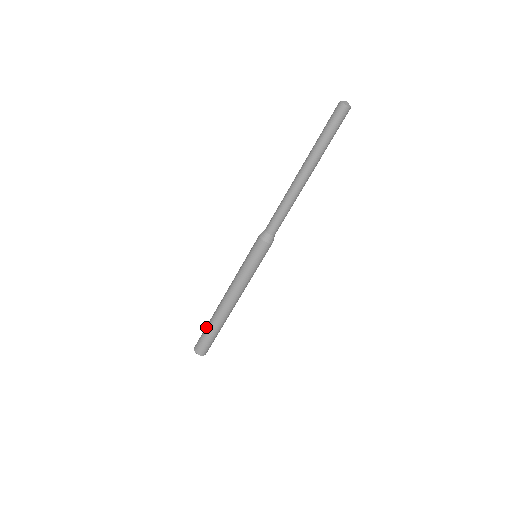
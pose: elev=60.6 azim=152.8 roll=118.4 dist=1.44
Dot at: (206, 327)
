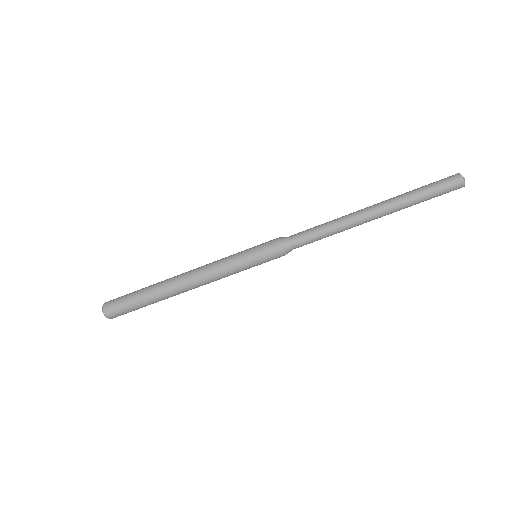
Dot at: occluded
